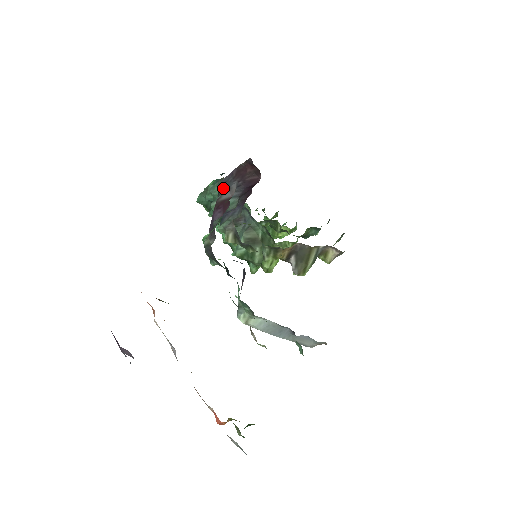
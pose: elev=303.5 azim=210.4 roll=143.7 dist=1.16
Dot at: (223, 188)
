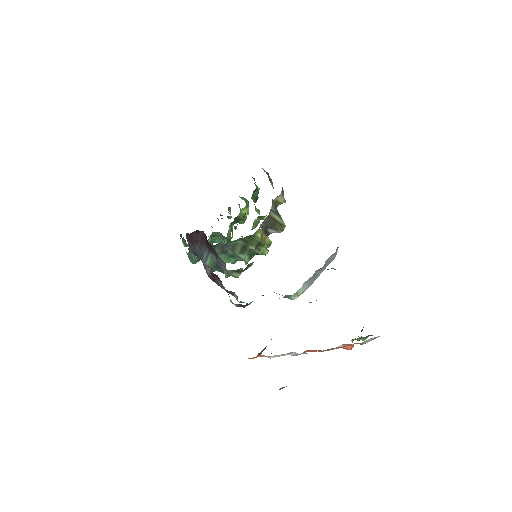
Dot at: (197, 256)
